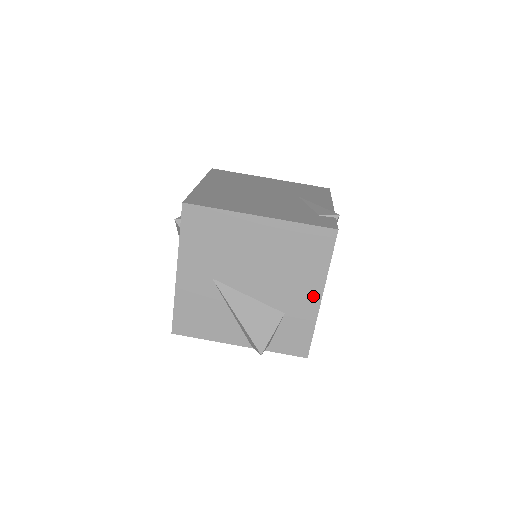
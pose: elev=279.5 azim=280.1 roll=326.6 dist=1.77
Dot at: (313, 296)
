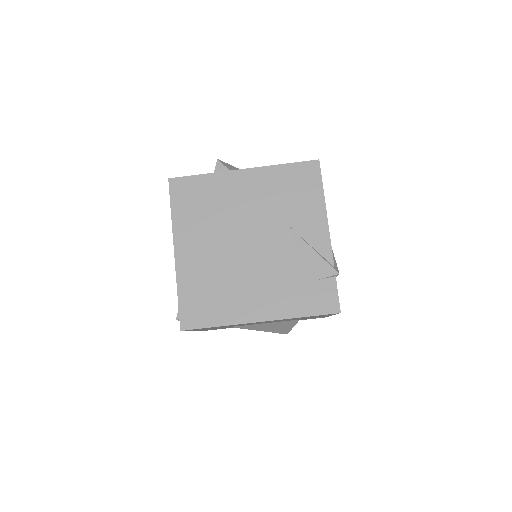
Dot at: (323, 316)
